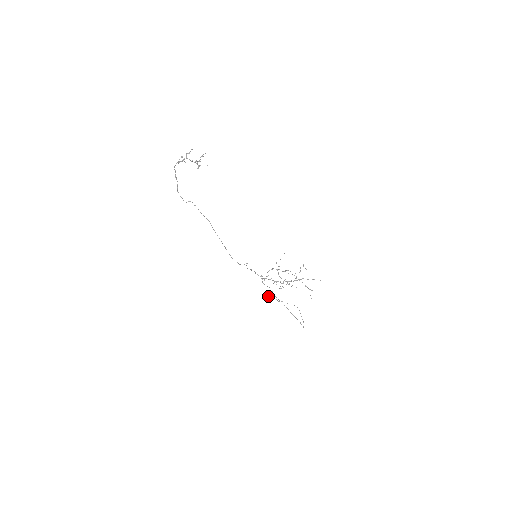
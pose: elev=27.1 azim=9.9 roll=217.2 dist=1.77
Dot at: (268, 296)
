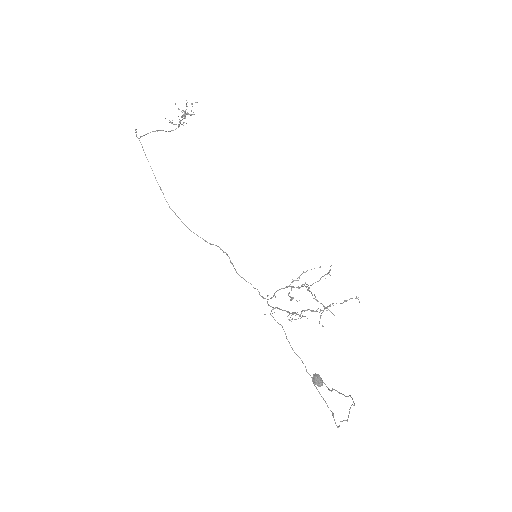
Dot at: (315, 379)
